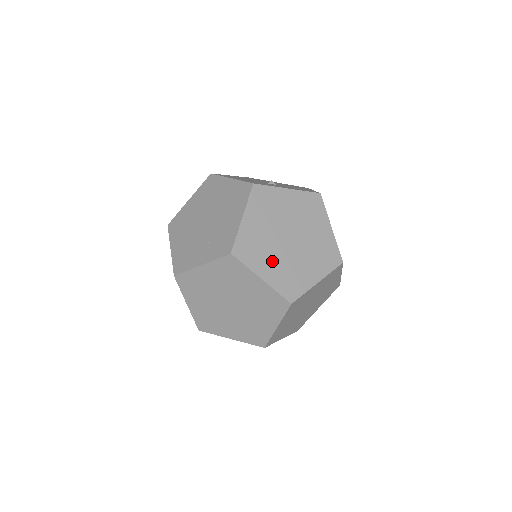
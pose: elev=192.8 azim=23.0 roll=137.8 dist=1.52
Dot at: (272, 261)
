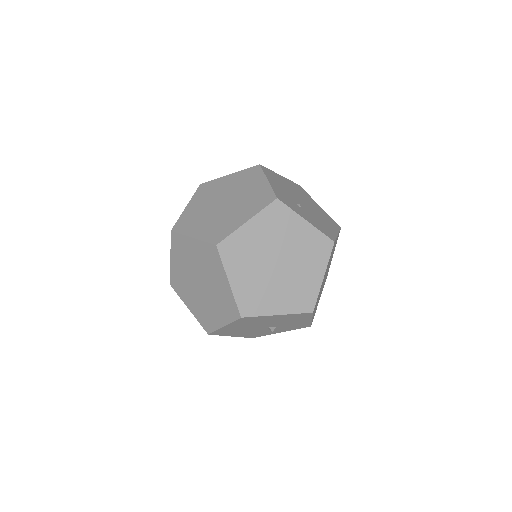
Dot at: (204, 223)
